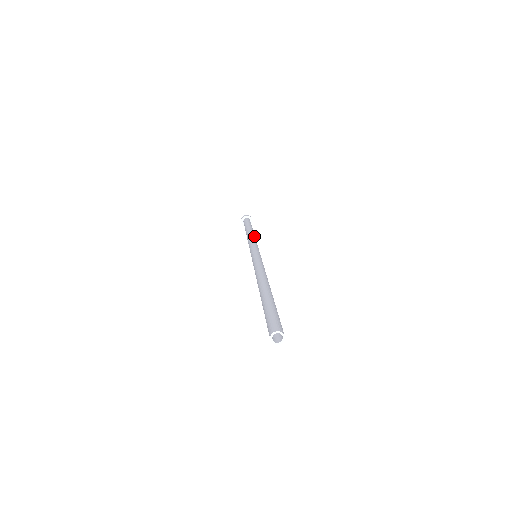
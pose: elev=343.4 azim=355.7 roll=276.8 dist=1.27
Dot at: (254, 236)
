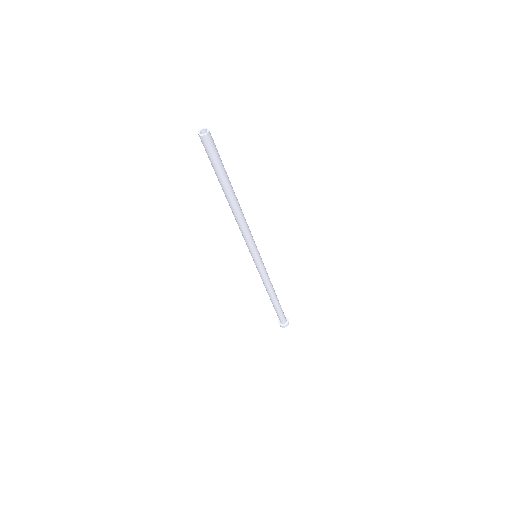
Dot at: occluded
